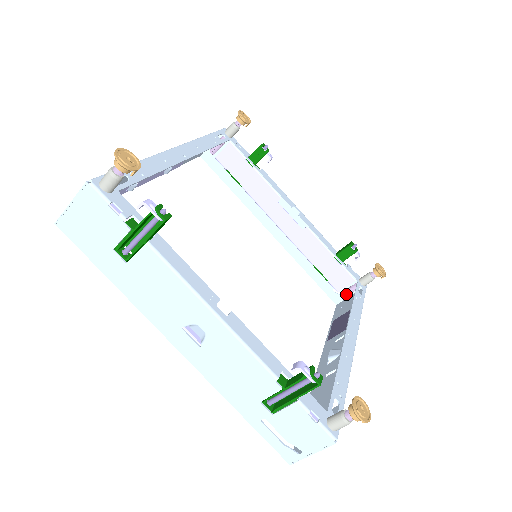
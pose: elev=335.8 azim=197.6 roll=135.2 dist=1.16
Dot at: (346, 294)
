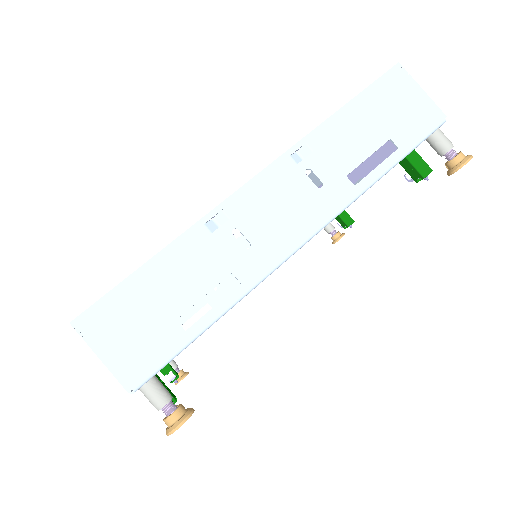
Dot at: occluded
